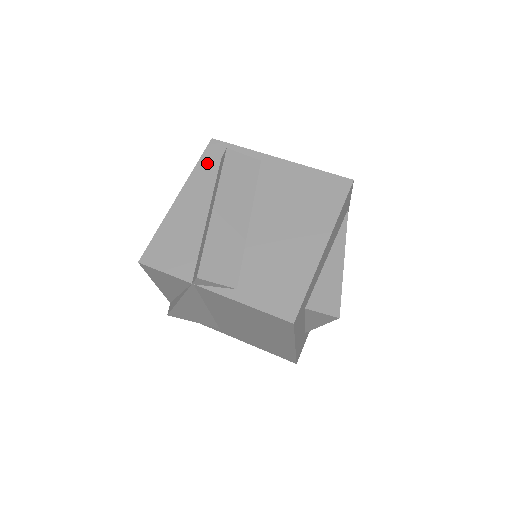
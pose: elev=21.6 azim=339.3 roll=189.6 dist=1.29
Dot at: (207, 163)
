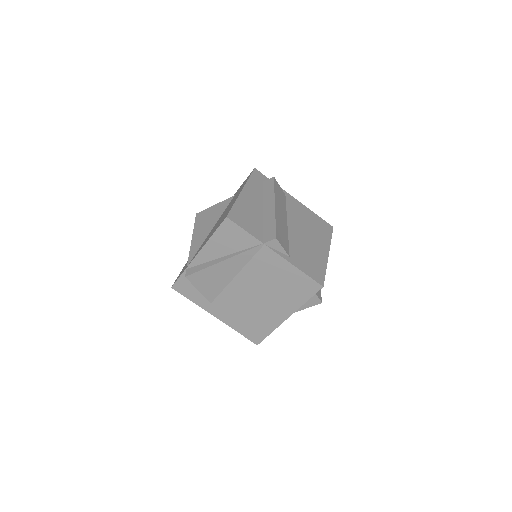
Dot at: (255, 180)
